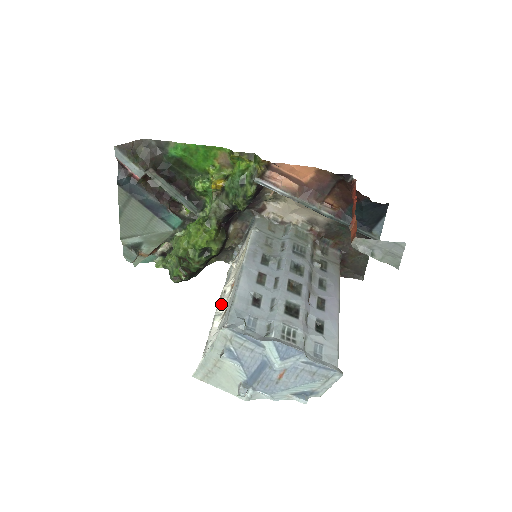
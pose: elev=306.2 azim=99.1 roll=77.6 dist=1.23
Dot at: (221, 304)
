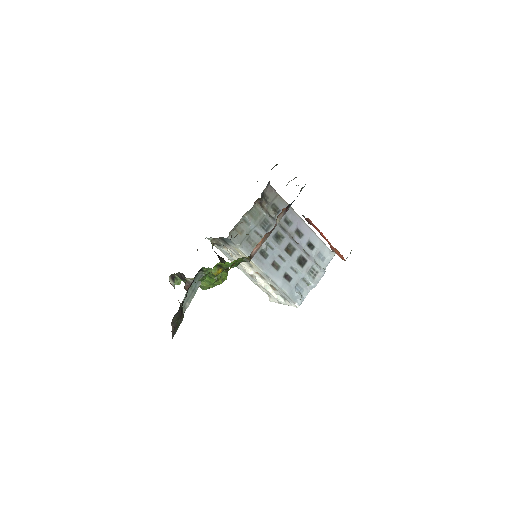
Dot at: (262, 283)
